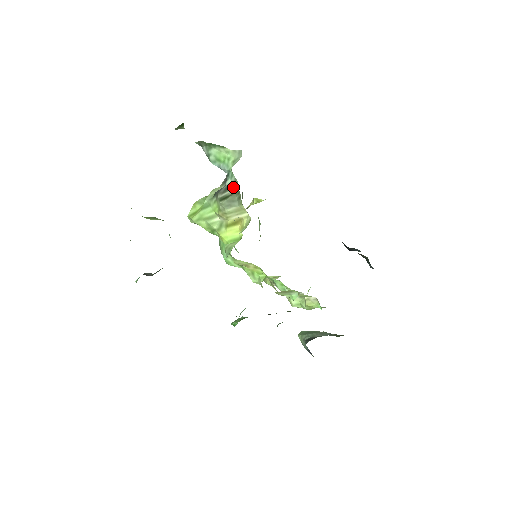
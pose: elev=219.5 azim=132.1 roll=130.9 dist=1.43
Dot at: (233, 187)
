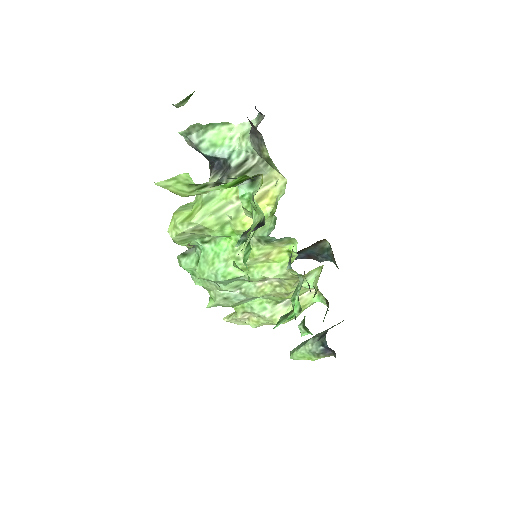
Dot at: (248, 162)
